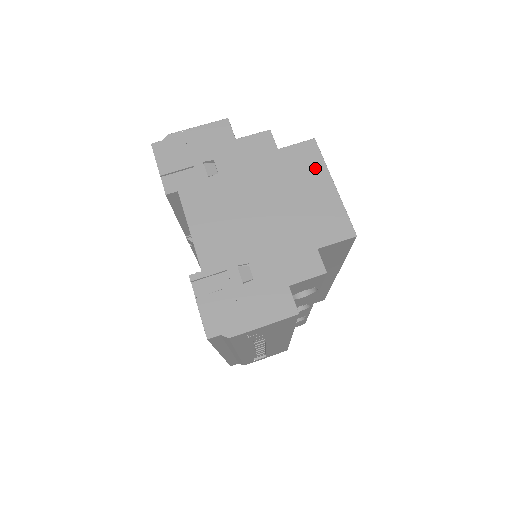
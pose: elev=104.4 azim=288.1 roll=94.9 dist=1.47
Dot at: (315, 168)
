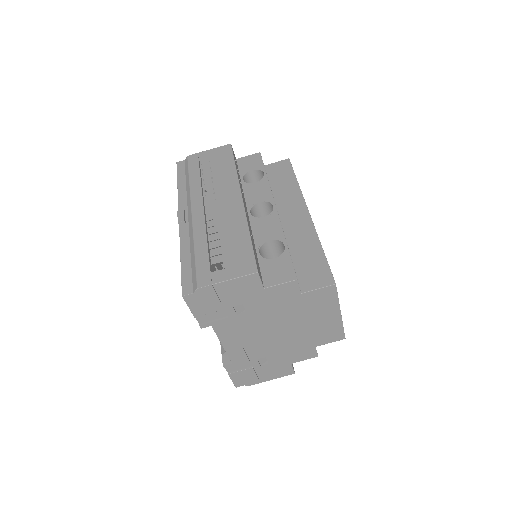
Dot at: (329, 305)
